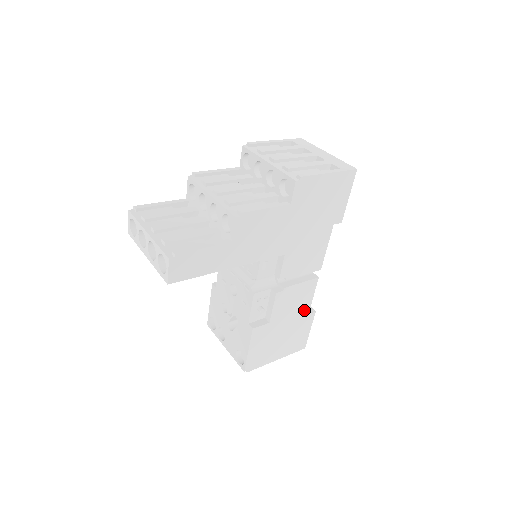
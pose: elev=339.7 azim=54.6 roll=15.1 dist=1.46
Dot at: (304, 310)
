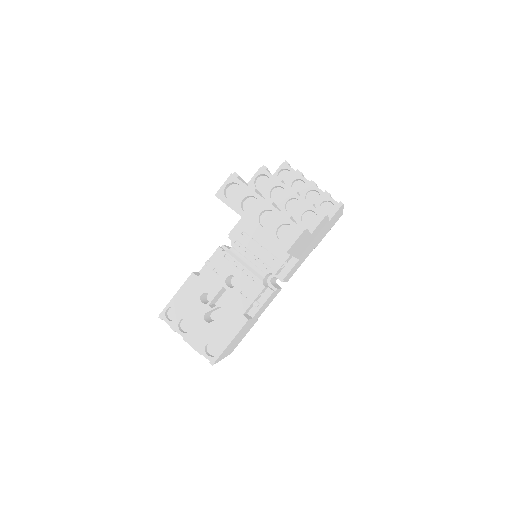
Dot at: occluded
